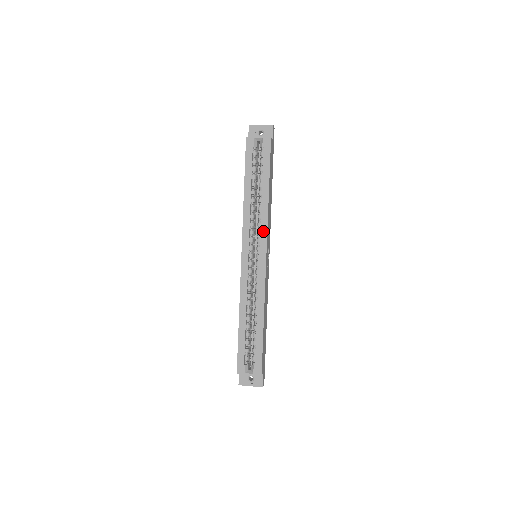
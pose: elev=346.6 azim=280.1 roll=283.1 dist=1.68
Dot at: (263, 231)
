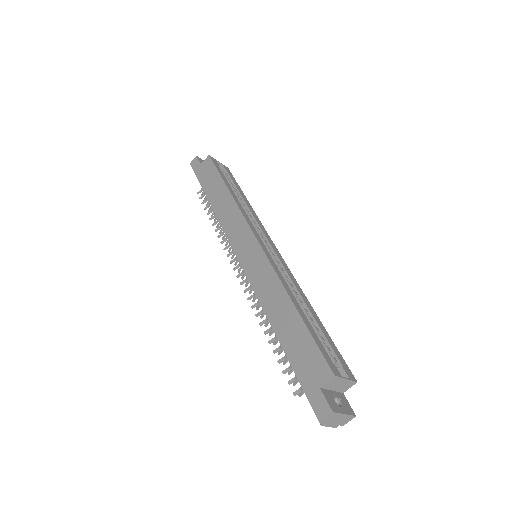
Dot at: (262, 228)
